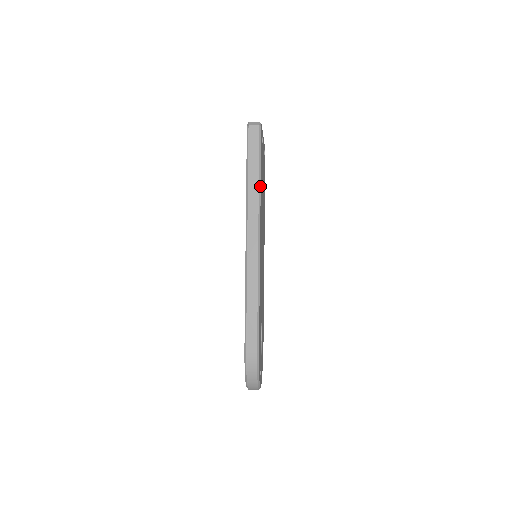
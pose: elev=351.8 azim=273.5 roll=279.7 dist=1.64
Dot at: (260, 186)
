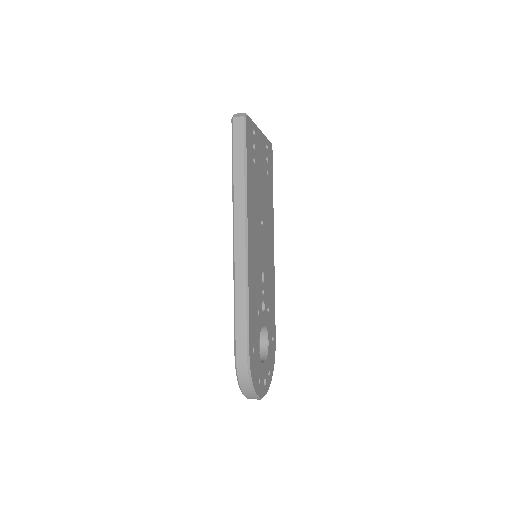
Dot at: (246, 180)
